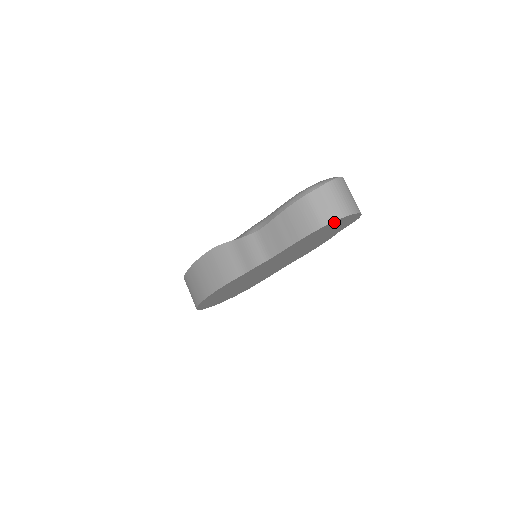
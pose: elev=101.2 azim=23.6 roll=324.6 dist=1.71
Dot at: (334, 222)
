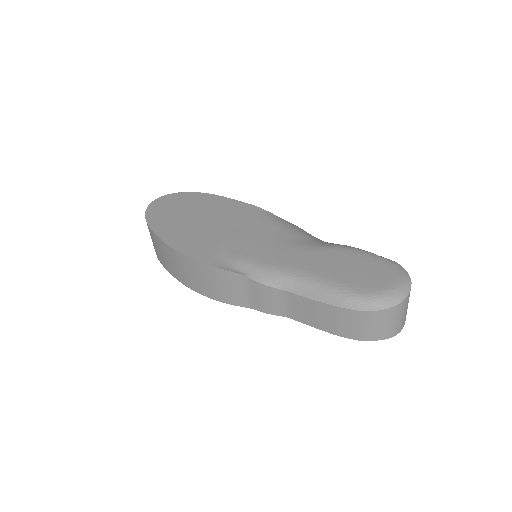
Dot at: (380, 336)
